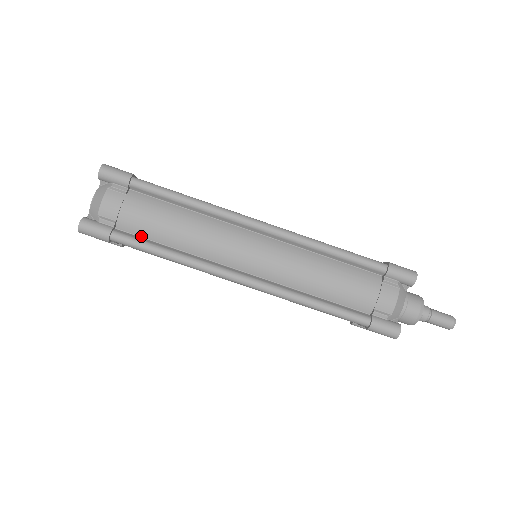
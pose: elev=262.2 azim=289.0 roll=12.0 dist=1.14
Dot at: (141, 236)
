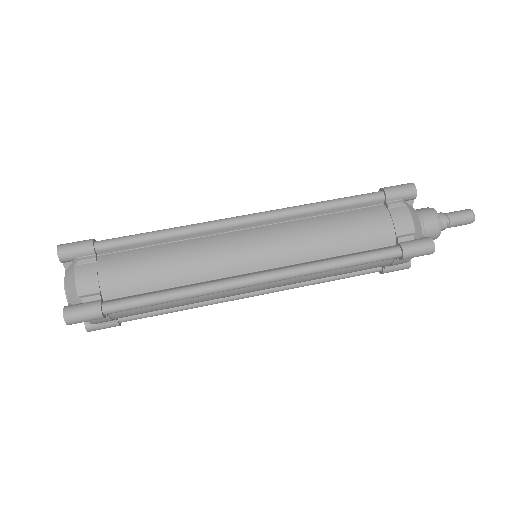
Dot at: (133, 294)
